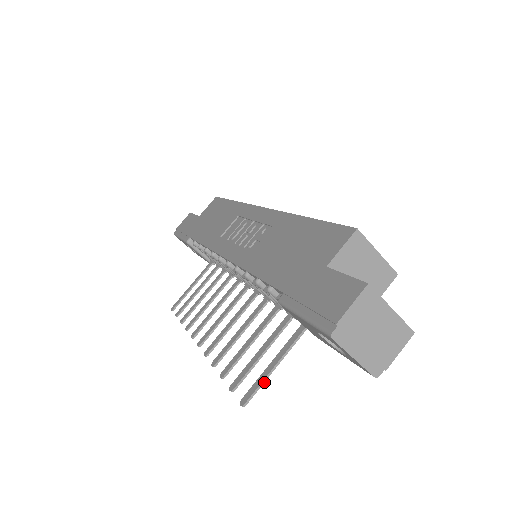
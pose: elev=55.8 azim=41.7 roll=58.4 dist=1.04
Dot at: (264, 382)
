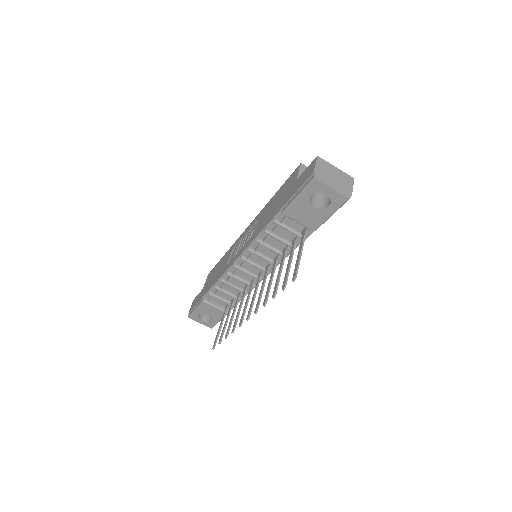
Dot at: (299, 263)
